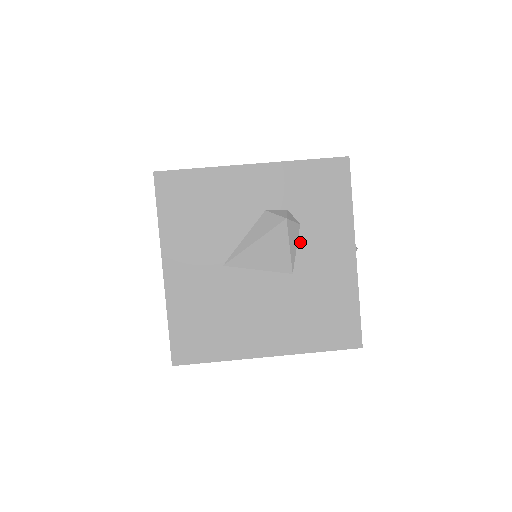
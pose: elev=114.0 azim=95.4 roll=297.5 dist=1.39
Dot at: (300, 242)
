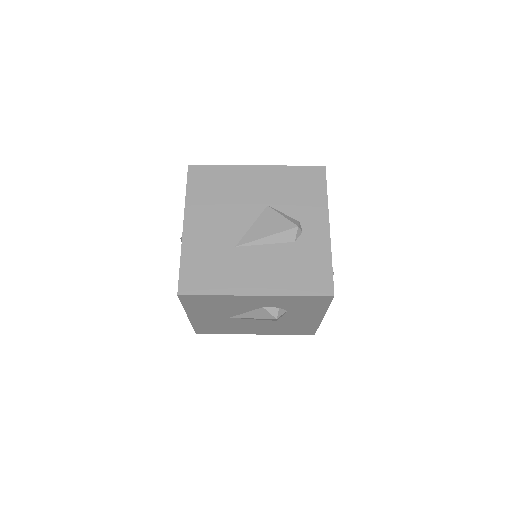
Dot at: (285, 315)
